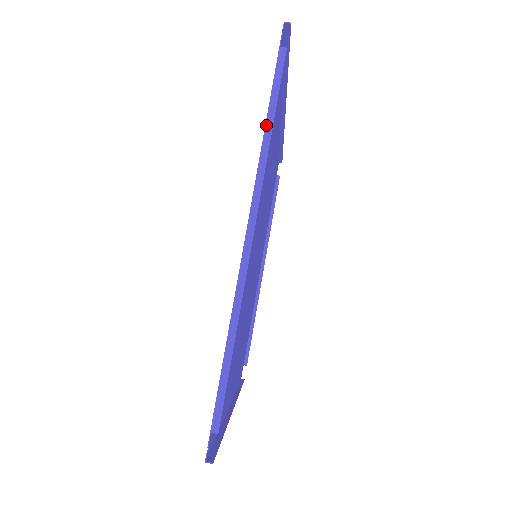
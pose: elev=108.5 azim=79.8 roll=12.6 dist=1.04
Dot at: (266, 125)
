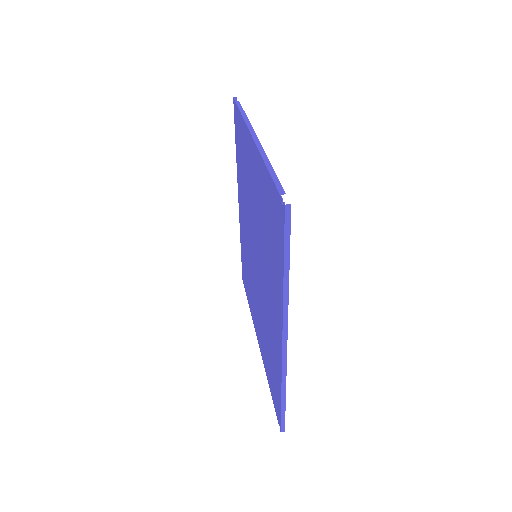
Dot at: (242, 115)
